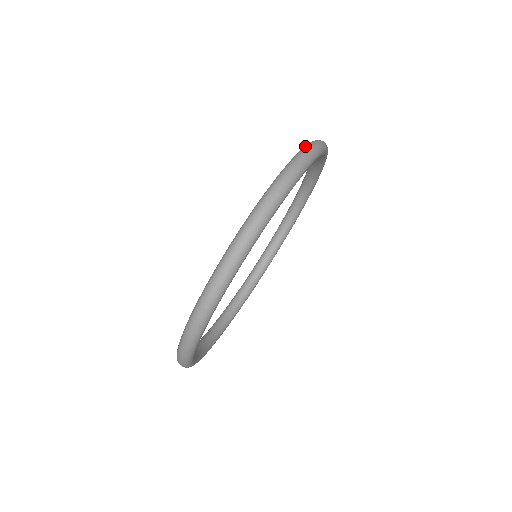
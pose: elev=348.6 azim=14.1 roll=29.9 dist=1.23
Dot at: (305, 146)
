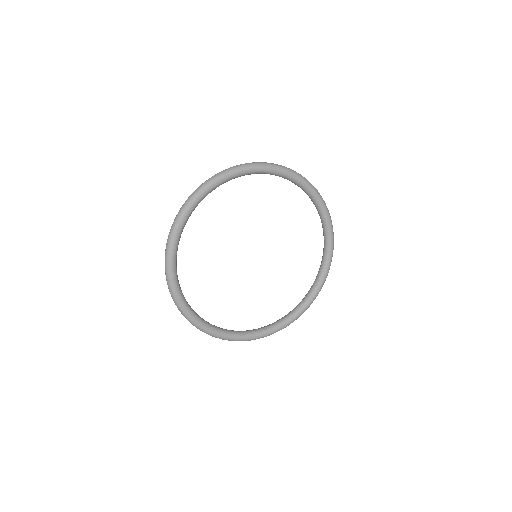
Dot at: occluded
